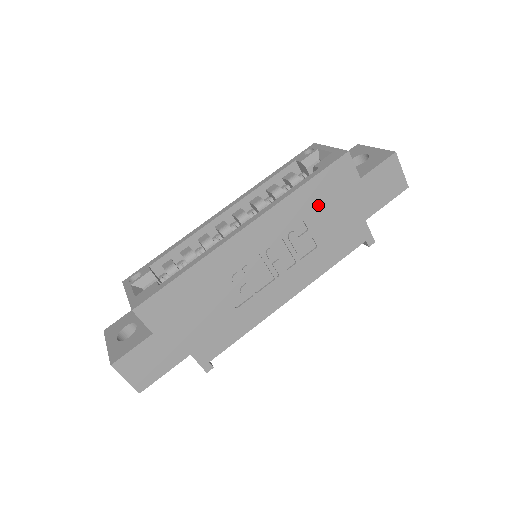
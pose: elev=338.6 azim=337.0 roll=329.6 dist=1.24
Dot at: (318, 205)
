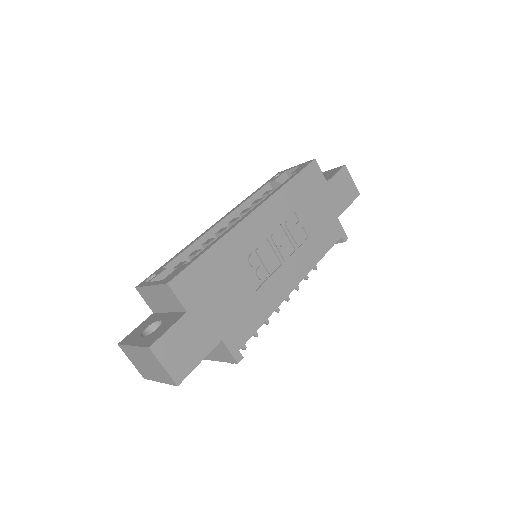
Dot at: (303, 200)
